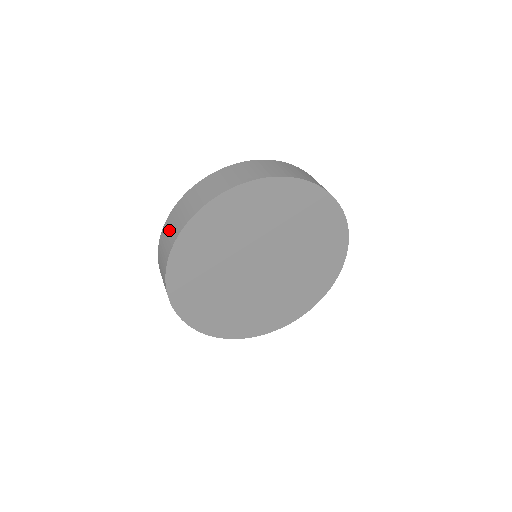
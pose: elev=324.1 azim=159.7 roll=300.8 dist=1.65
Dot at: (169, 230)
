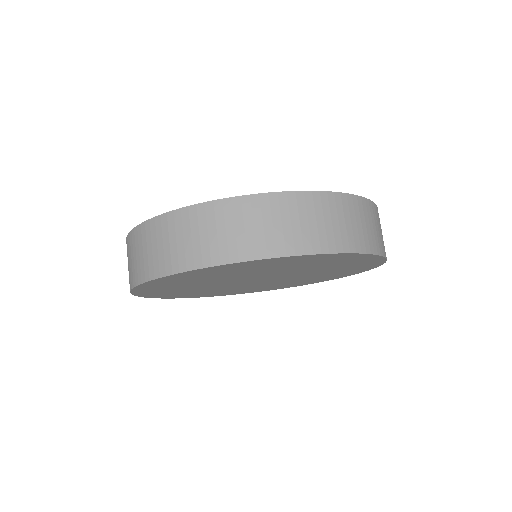
Dot at: (142, 249)
